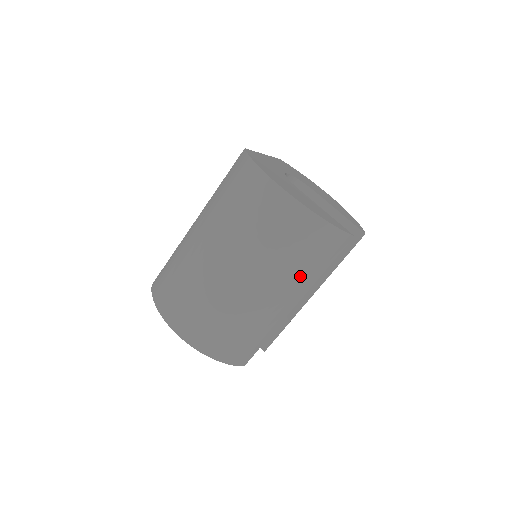
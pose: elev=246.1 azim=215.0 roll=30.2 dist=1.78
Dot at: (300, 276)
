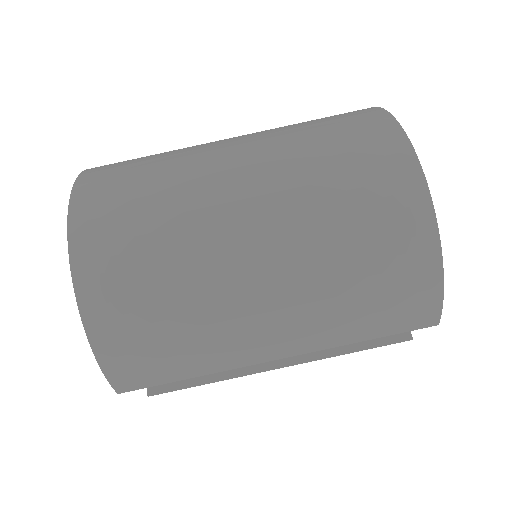
Dot at: (334, 318)
